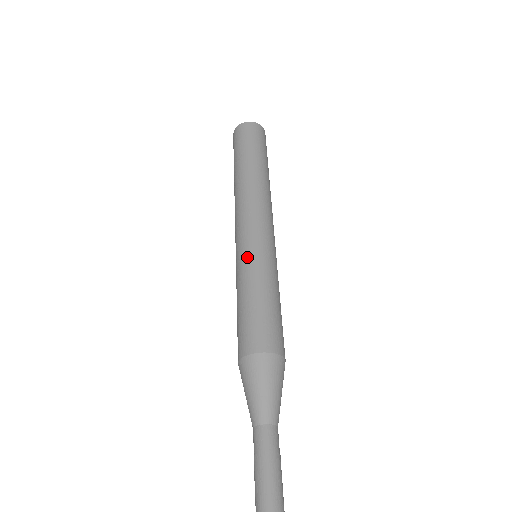
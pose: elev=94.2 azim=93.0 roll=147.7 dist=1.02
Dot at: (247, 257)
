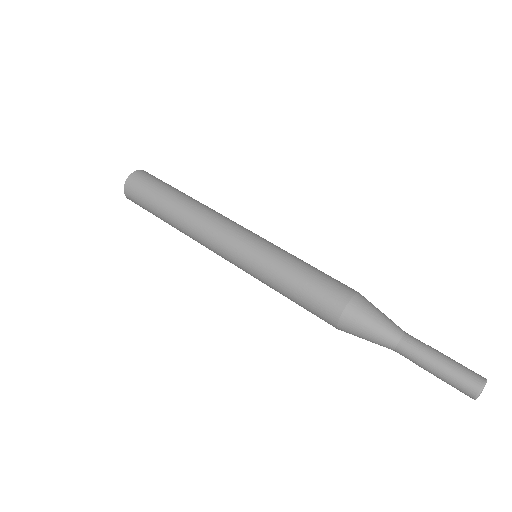
Dot at: (258, 261)
